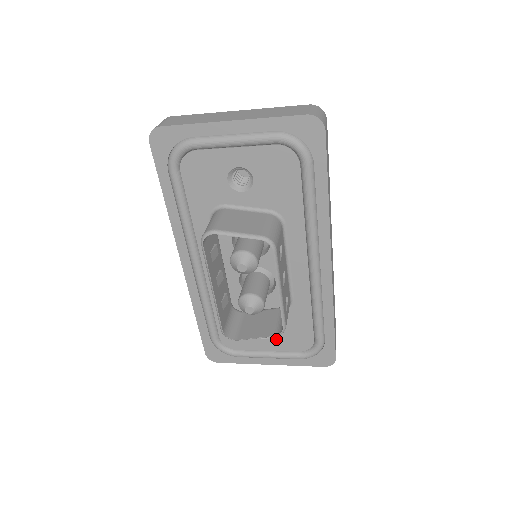
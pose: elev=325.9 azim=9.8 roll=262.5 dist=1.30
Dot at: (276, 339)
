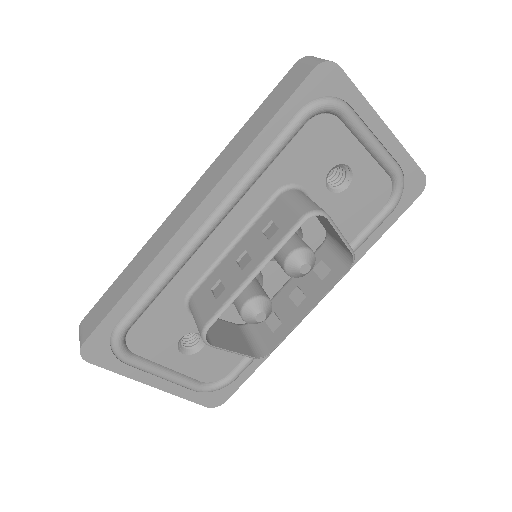
Dot at: (193, 358)
